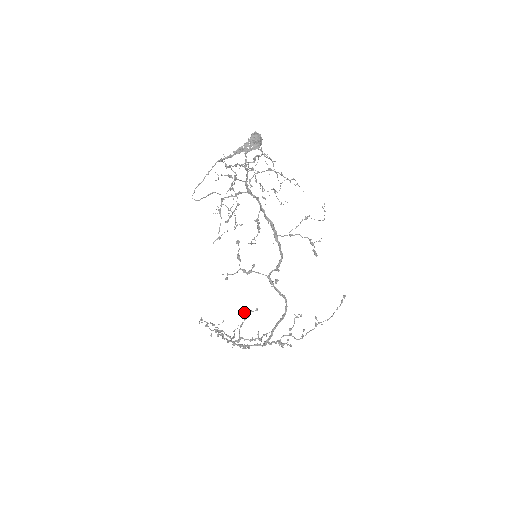
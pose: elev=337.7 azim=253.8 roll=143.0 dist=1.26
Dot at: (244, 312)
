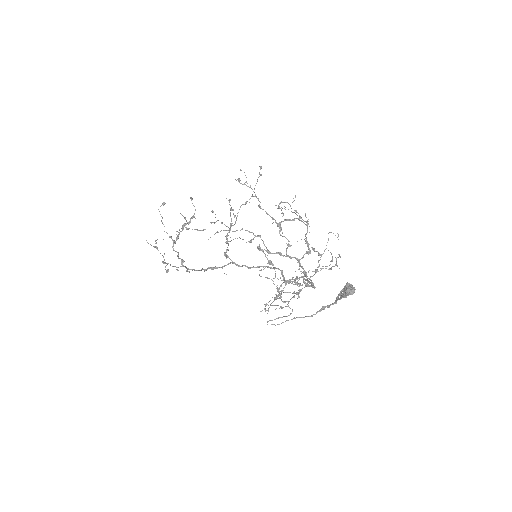
Dot at: occluded
